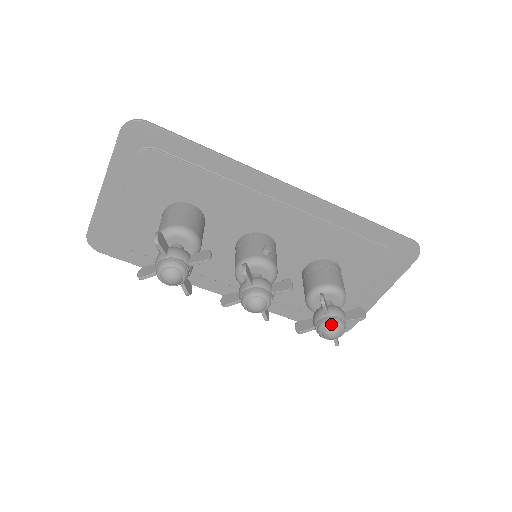
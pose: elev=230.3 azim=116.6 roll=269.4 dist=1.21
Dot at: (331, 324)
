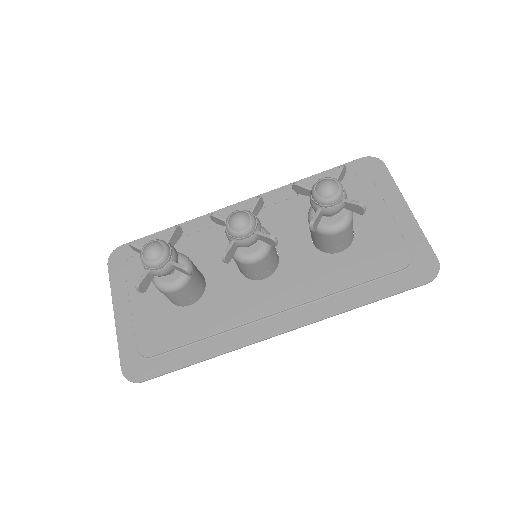
Dot at: (316, 183)
